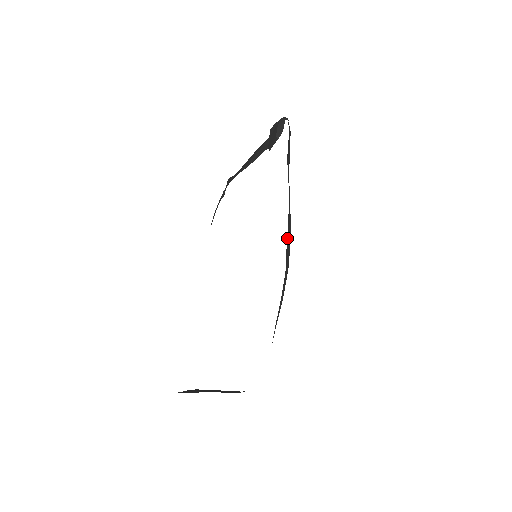
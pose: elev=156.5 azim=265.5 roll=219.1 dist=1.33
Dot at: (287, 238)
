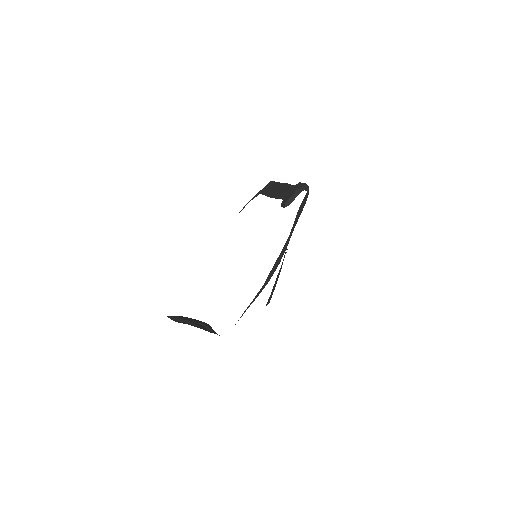
Dot at: (275, 263)
